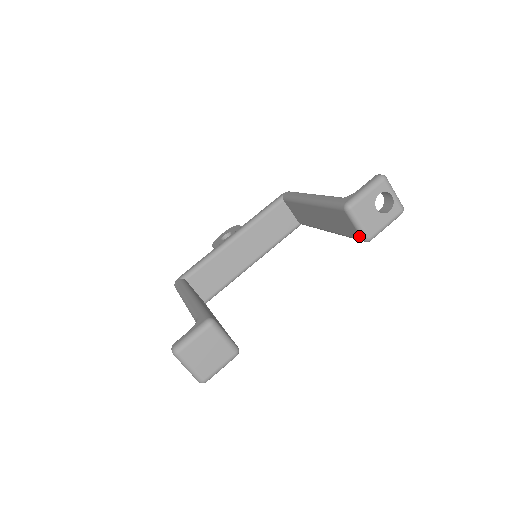
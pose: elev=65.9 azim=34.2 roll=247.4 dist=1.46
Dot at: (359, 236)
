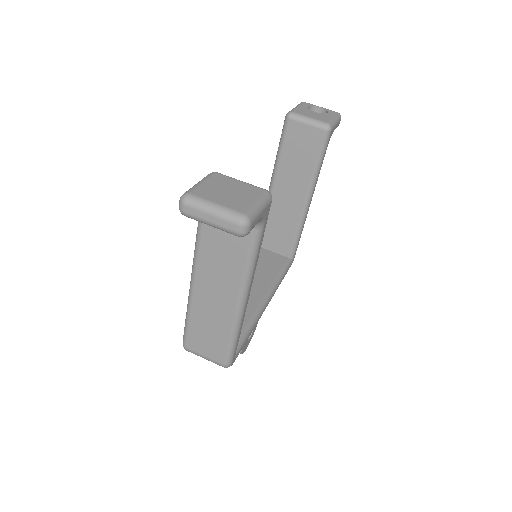
Dot at: (319, 131)
